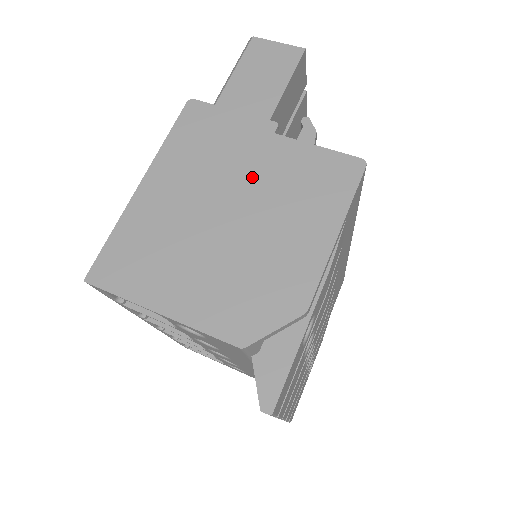
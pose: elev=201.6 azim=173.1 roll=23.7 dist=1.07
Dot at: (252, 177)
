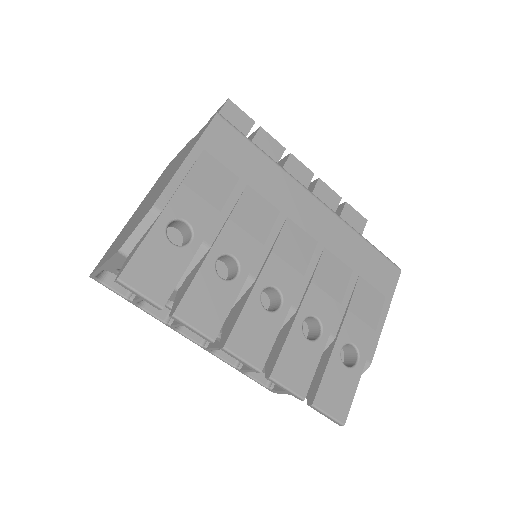
Dot at: (169, 171)
